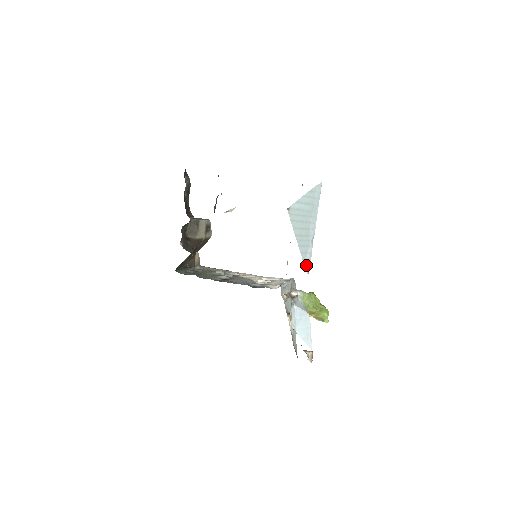
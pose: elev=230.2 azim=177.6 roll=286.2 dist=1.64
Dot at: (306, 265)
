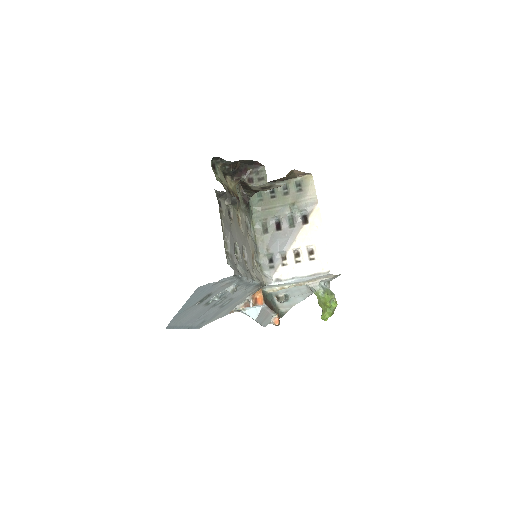
Dot at: occluded
